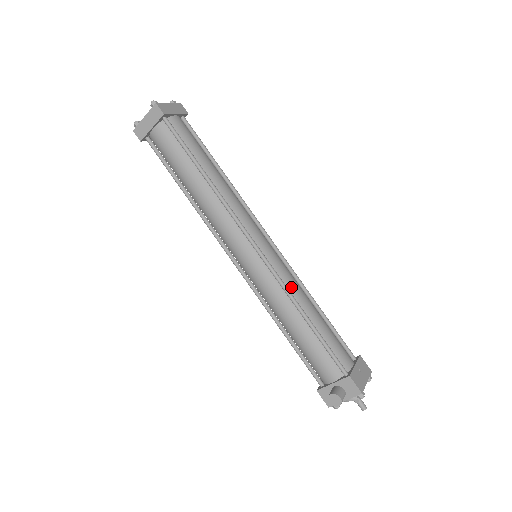
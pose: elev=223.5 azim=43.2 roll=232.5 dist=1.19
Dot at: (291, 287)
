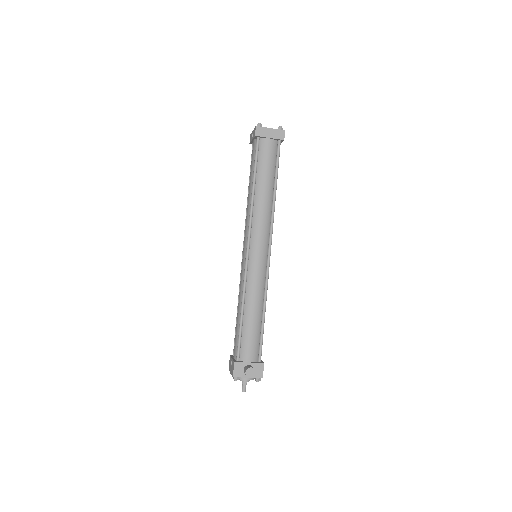
Dot at: occluded
